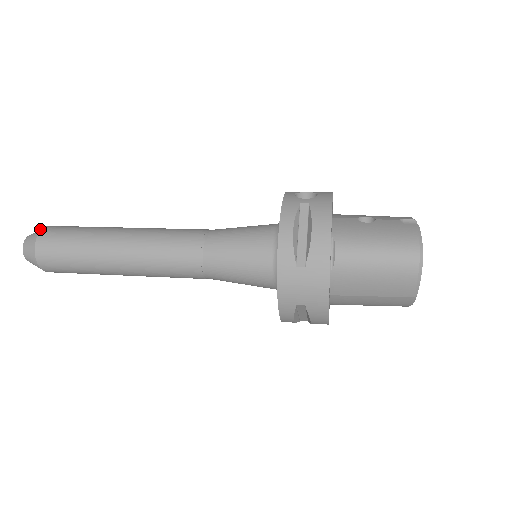
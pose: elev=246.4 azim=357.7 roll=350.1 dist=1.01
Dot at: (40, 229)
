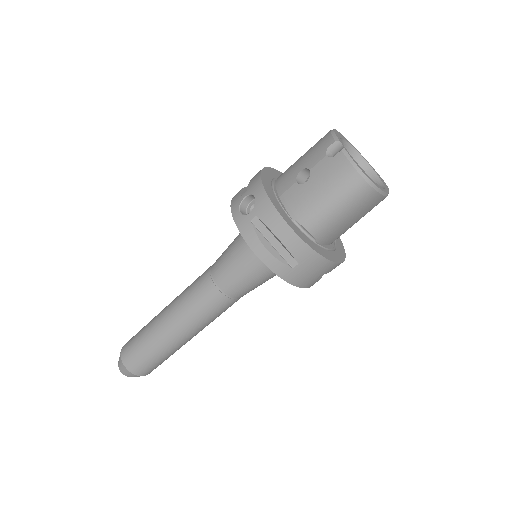
Dot at: (120, 359)
